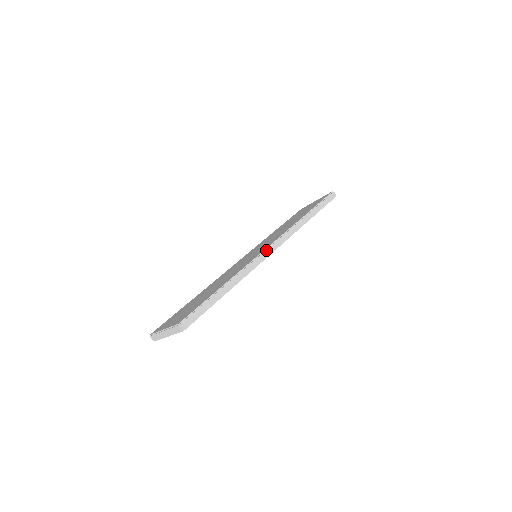
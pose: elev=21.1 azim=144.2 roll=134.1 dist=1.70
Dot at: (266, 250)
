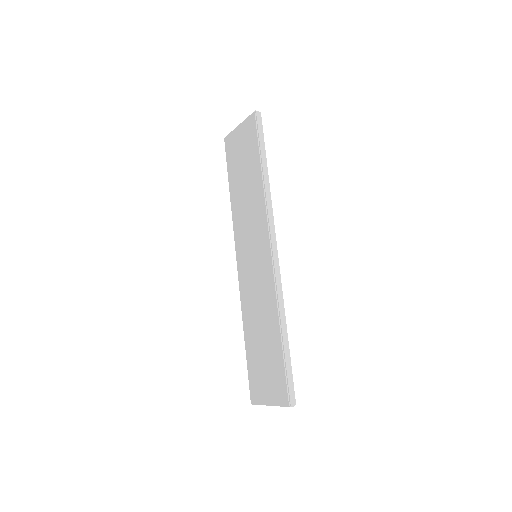
Dot at: (273, 259)
